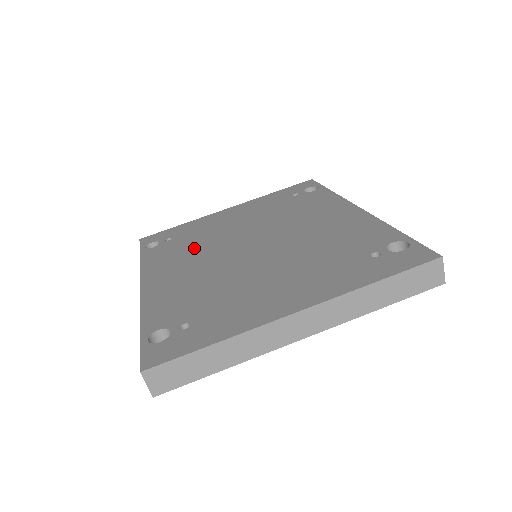
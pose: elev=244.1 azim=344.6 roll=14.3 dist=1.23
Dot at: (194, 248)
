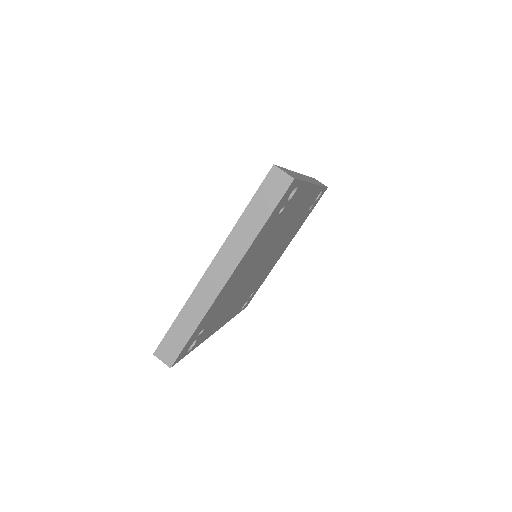
Dot at: occluded
